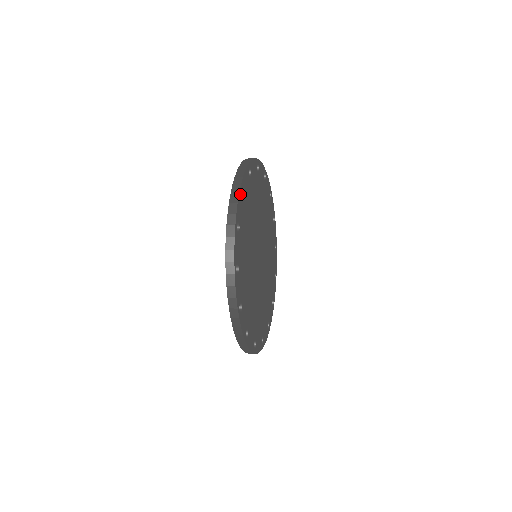
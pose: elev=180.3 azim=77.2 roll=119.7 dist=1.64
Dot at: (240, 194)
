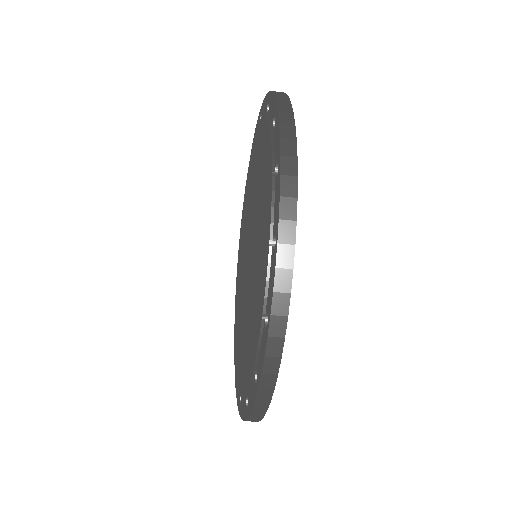
Dot at: (295, 176)
